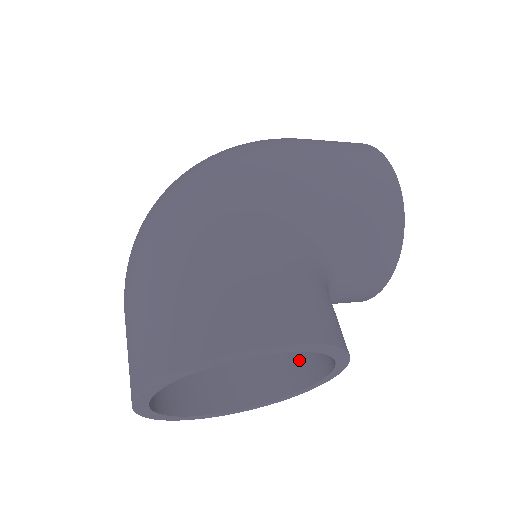
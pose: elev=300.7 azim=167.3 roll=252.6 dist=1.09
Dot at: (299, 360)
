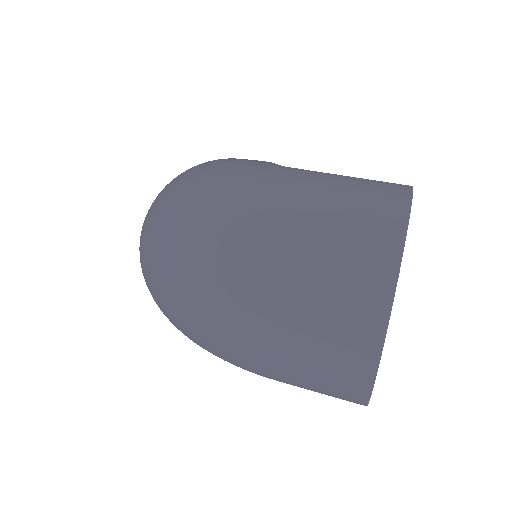
Dot at: occluded
